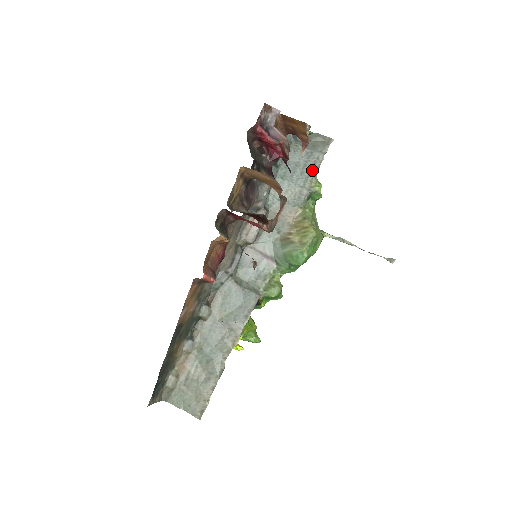
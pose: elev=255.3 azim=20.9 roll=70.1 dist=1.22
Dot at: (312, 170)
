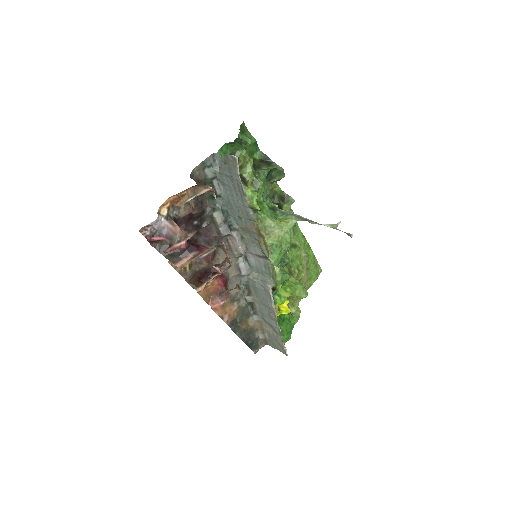
Dot at: (240, 191)
